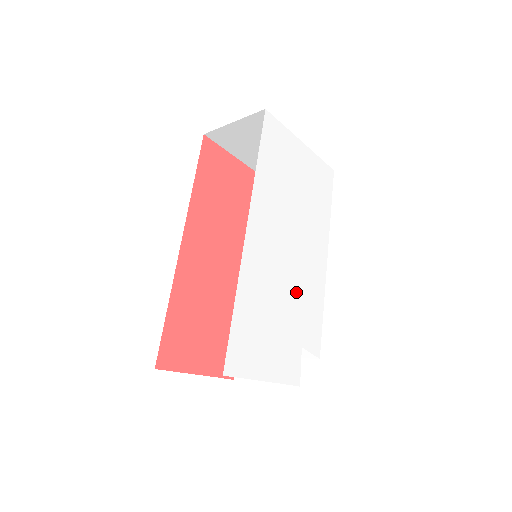
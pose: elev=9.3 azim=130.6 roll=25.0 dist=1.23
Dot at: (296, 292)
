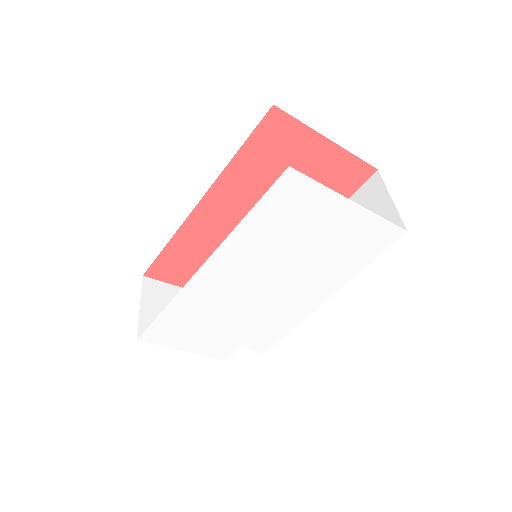
Dot at: (254, 315)
